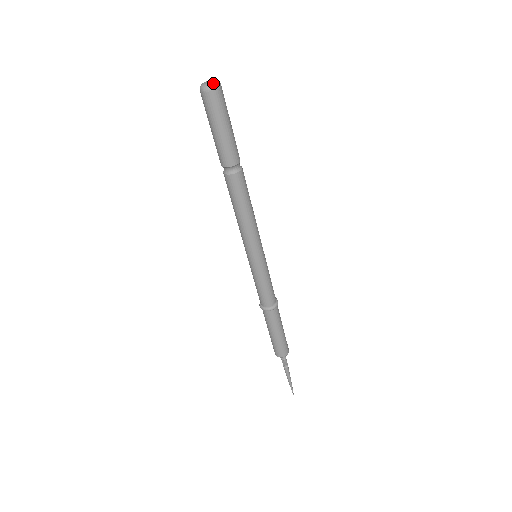
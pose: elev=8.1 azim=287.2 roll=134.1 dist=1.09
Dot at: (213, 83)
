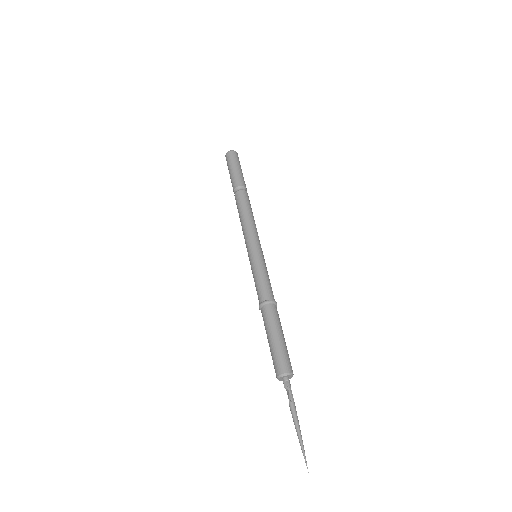
Dot at: (231, 151)
